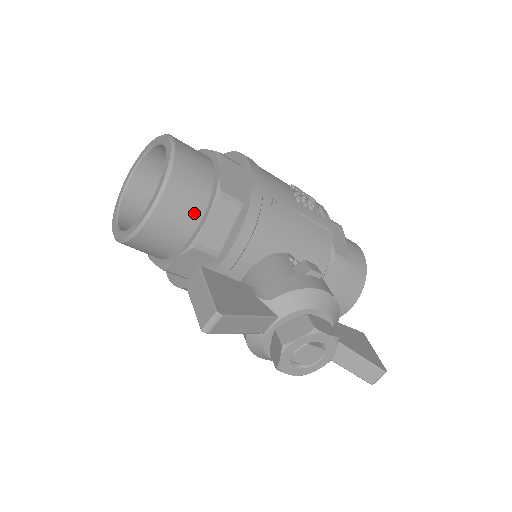
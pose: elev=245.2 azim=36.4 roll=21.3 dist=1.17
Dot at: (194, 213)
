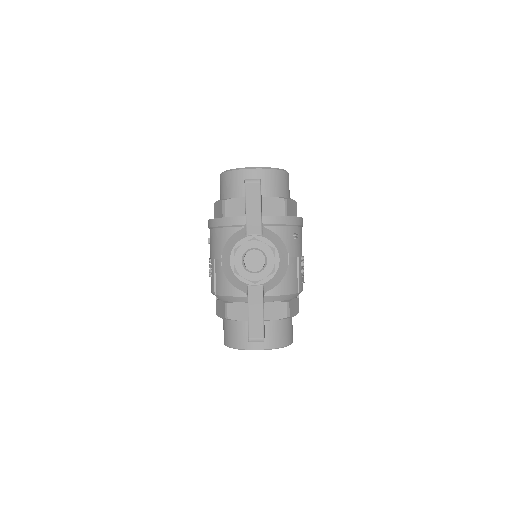
Dot at: (268, 191)
